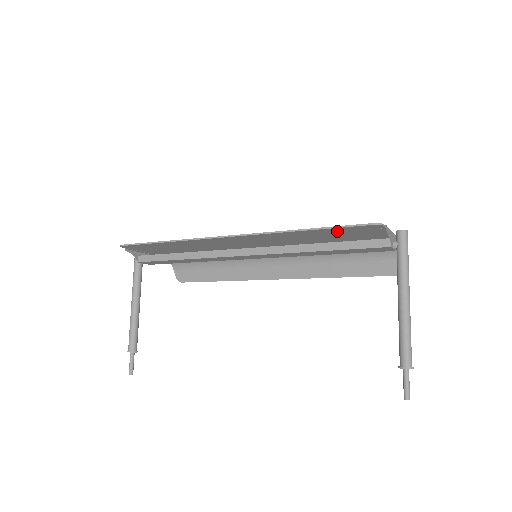
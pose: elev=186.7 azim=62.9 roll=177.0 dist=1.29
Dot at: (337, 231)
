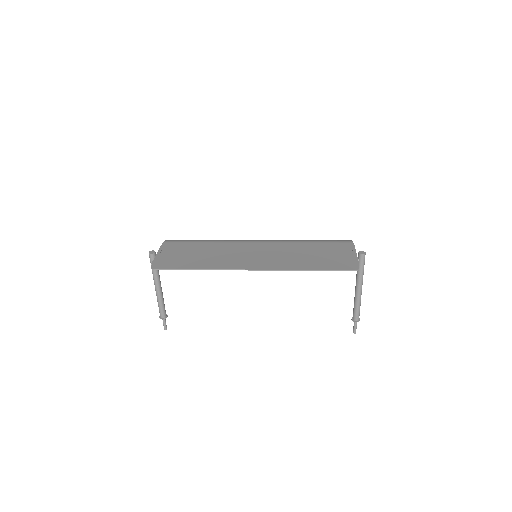
Dot at: (328, 266)
